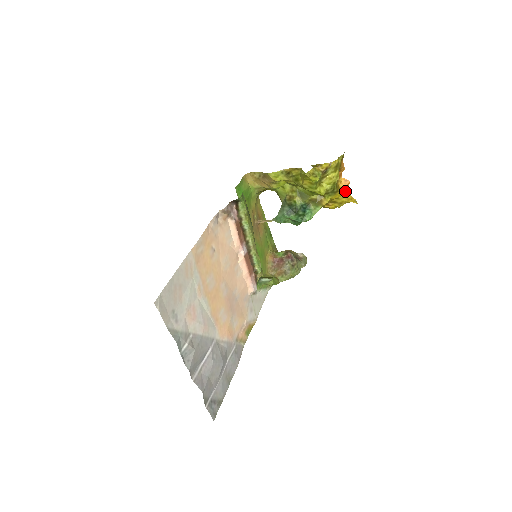
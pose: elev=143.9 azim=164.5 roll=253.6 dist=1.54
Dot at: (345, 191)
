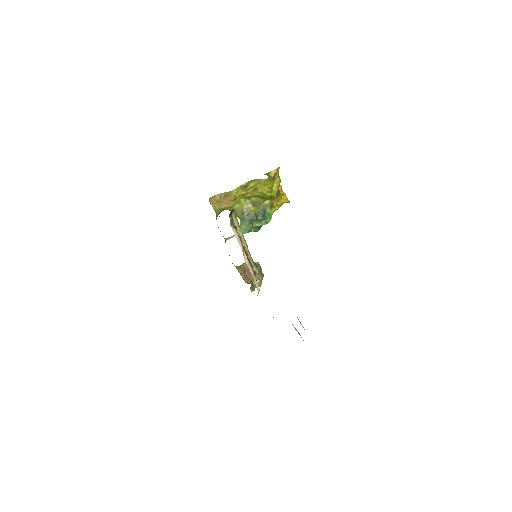
Dot at: (283, 193)
